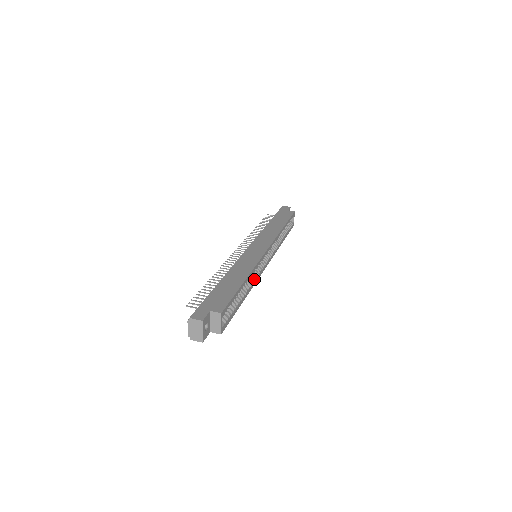
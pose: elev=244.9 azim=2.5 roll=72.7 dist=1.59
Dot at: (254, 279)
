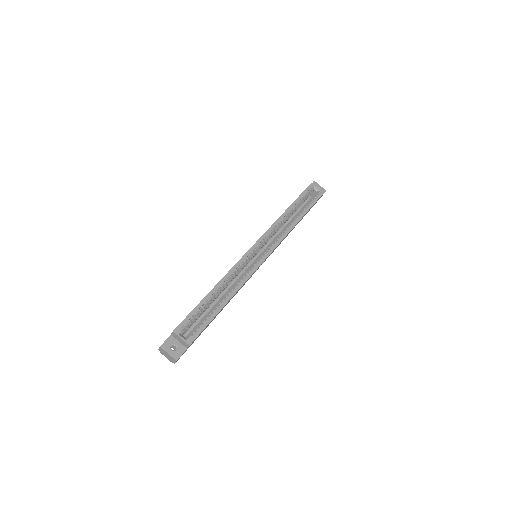
Dot at: (243, 278)
